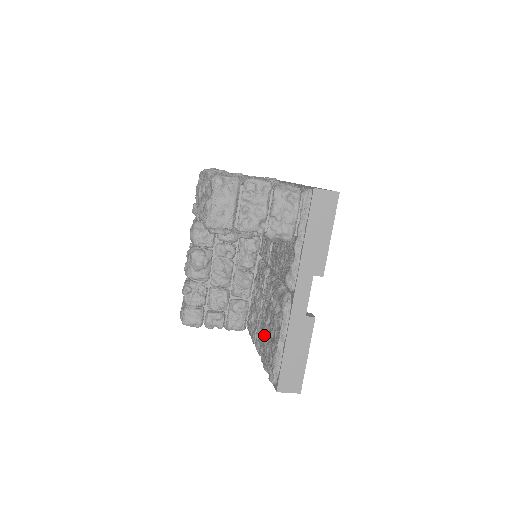
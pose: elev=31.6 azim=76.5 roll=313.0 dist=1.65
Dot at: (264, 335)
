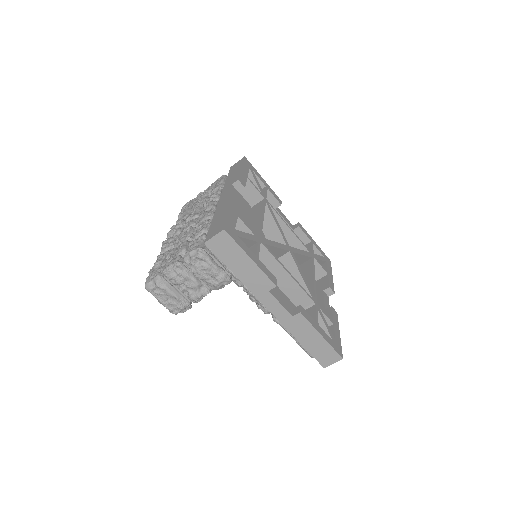
Dot at: occluded
